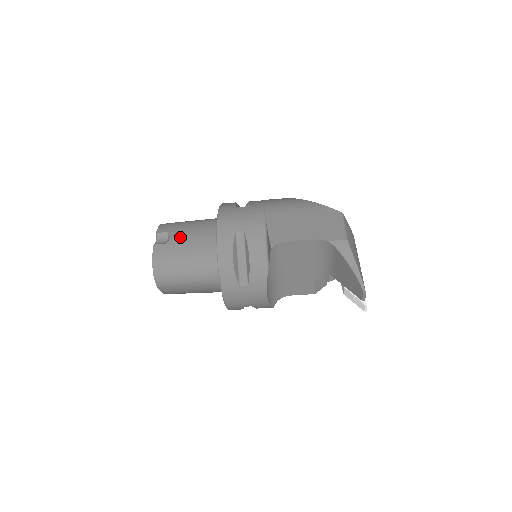
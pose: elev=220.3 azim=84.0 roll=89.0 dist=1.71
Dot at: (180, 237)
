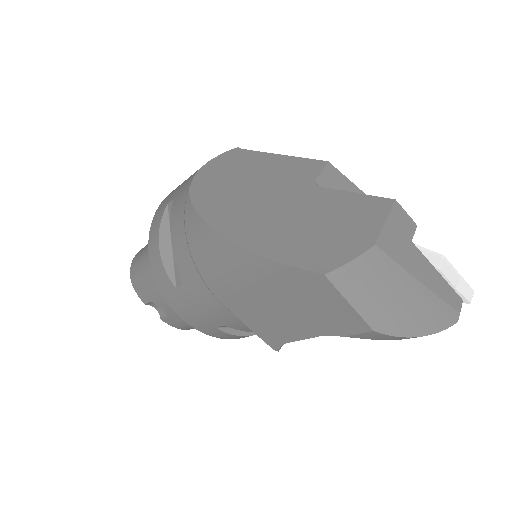
Dot at: (169, 308)
